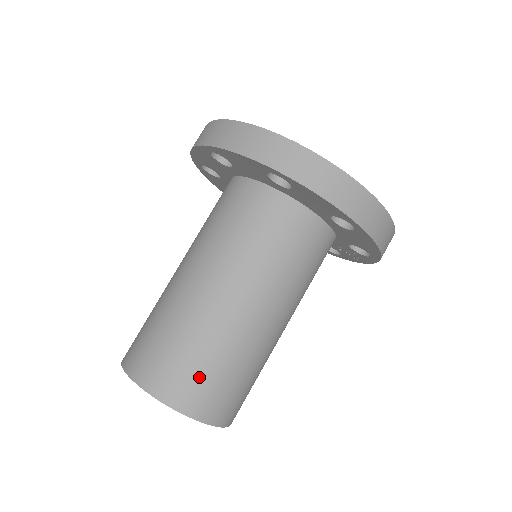
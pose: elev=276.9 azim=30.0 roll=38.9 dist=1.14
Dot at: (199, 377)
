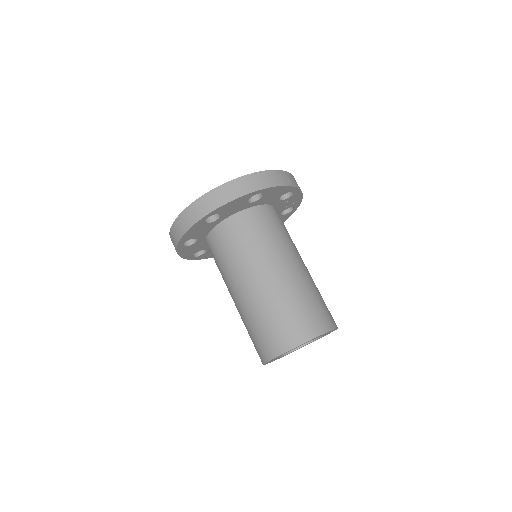
Dot at: (287, 323)
